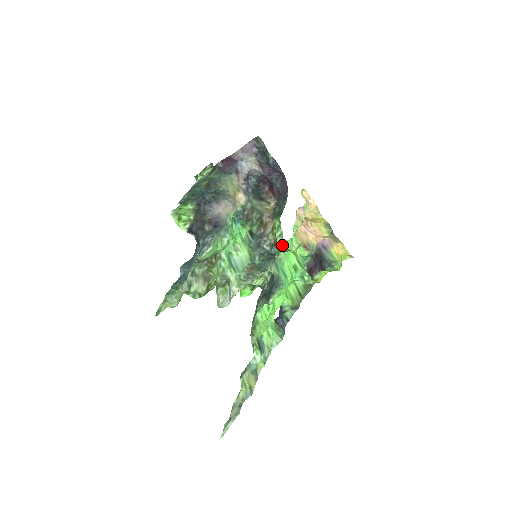
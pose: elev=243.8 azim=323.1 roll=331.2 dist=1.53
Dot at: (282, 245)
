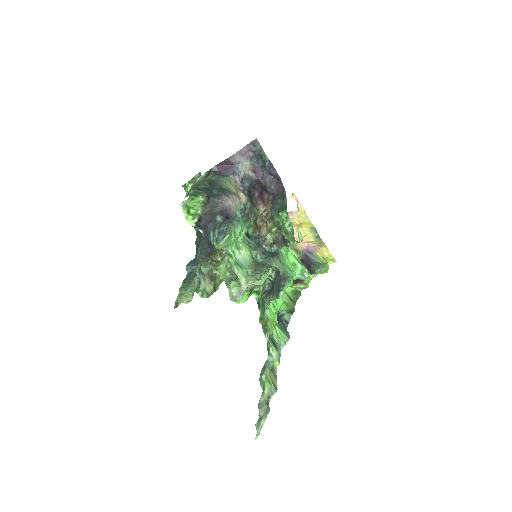
Dot at: (286, 240)
